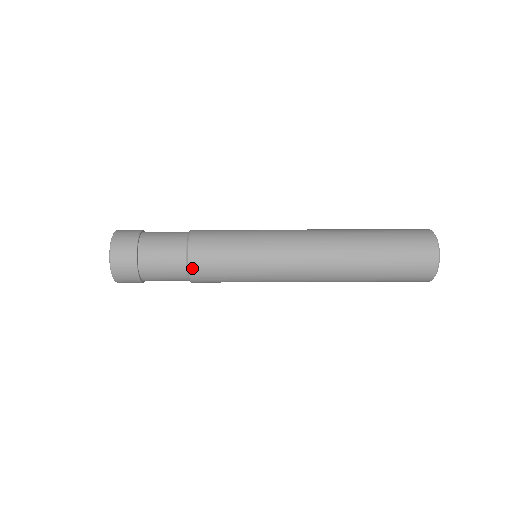
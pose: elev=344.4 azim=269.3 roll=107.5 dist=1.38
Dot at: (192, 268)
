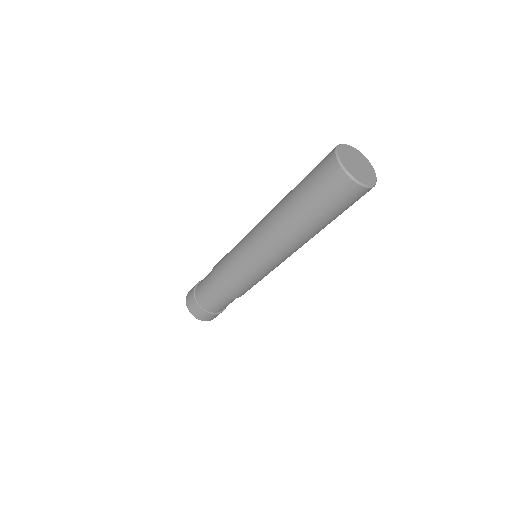
Dot at: (214, 268)
